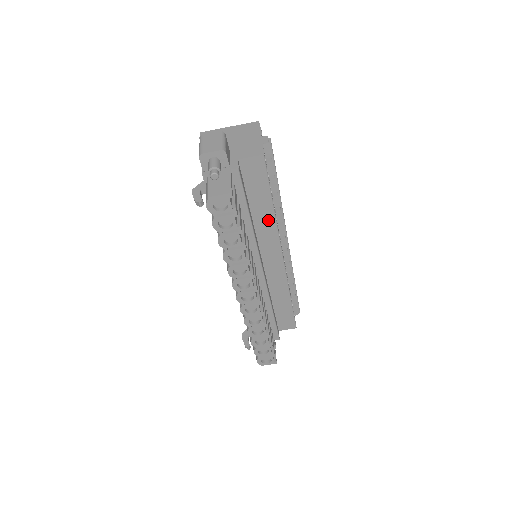
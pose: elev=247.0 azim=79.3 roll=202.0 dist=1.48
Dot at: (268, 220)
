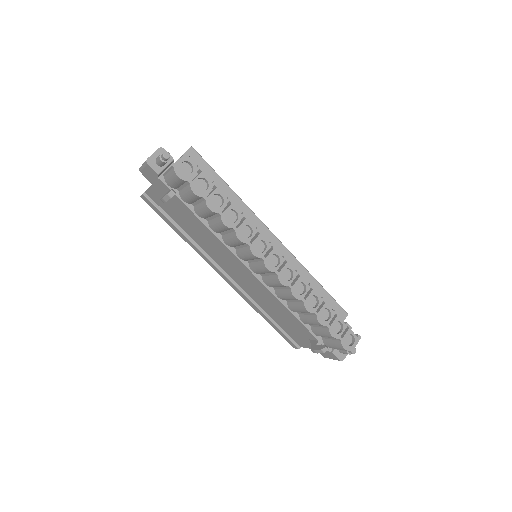
Dot at: (237, 204)
